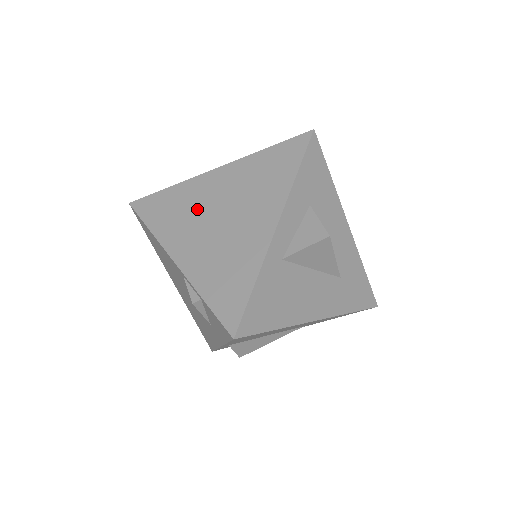
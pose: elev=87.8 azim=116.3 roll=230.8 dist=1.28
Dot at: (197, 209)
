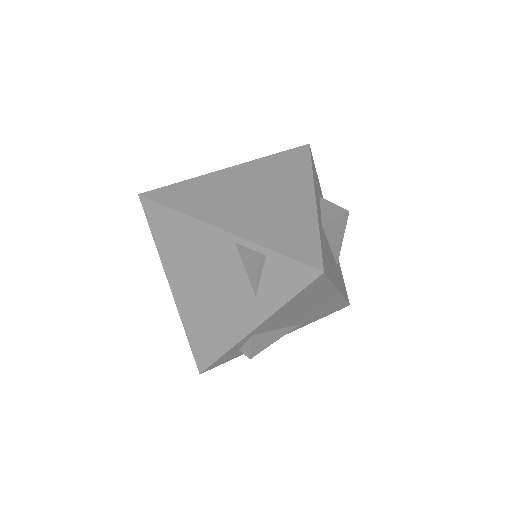
Dot at: (227, 193)
